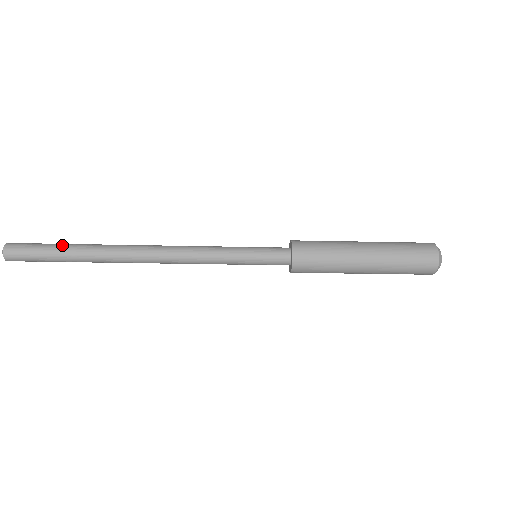
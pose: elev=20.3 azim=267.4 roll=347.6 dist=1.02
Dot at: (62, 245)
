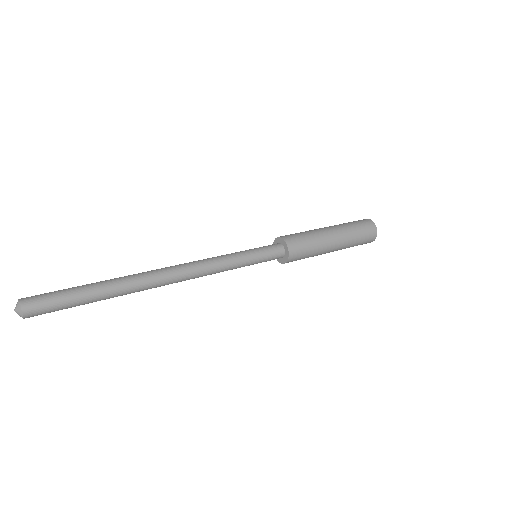
Dot at: (87, 297)
